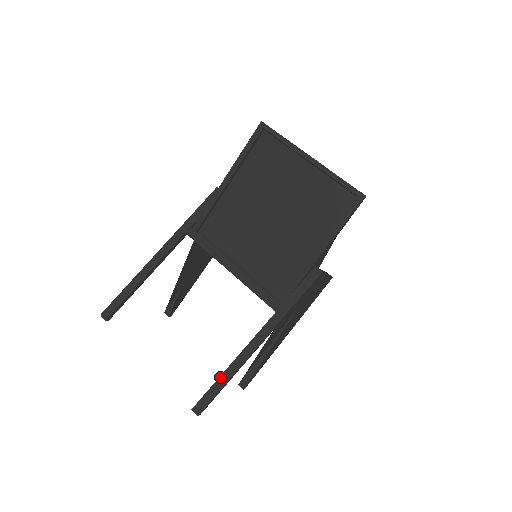
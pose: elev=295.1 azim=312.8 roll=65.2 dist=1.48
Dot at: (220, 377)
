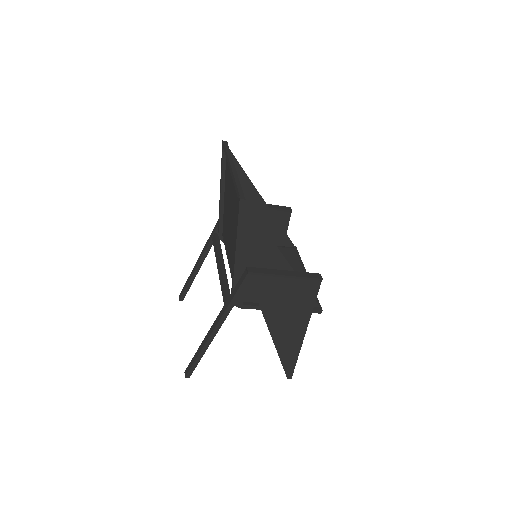
Dot at: (196, 352)
